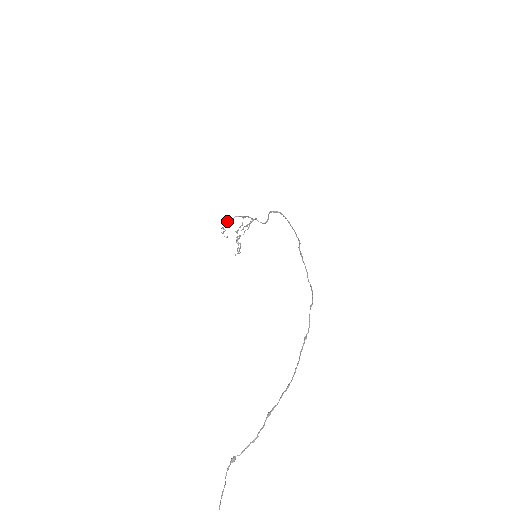
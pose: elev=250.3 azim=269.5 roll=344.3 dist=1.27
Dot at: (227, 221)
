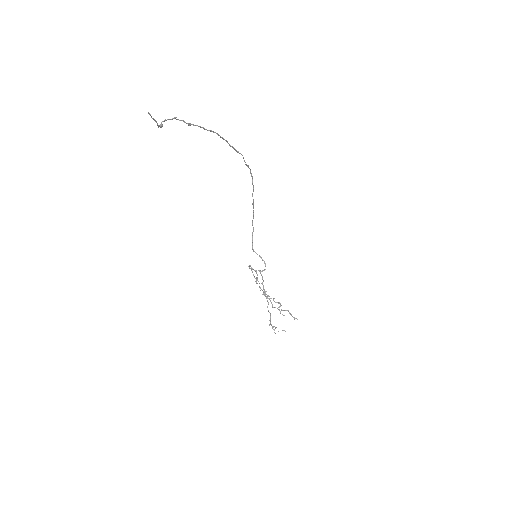
Dot at: (269, 320)
